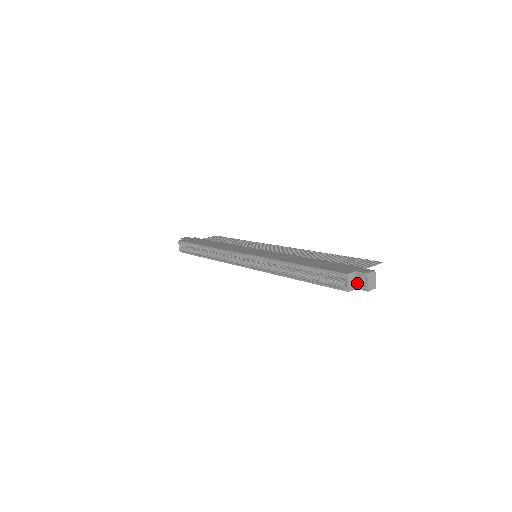
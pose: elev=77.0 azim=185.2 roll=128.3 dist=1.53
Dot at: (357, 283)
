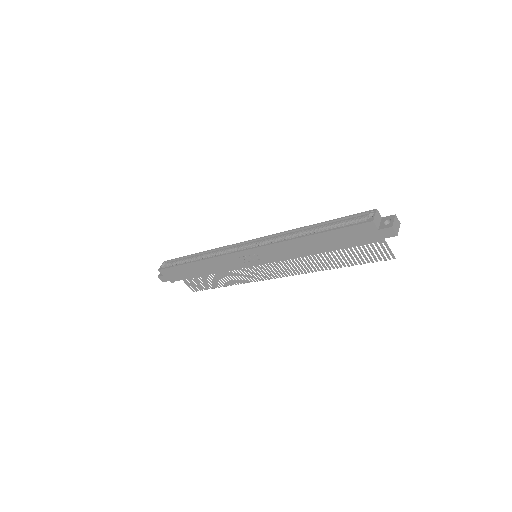
Dot at: (381, 225)
